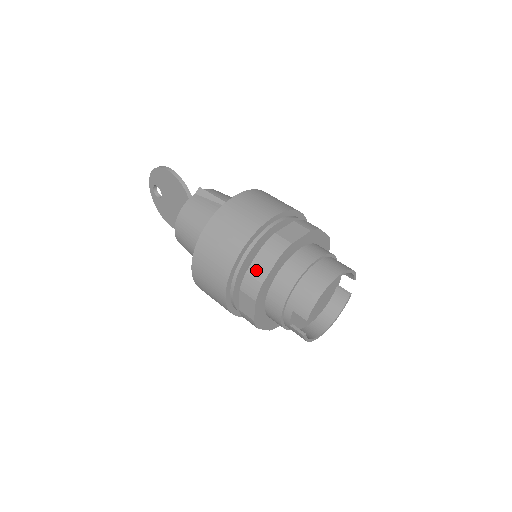
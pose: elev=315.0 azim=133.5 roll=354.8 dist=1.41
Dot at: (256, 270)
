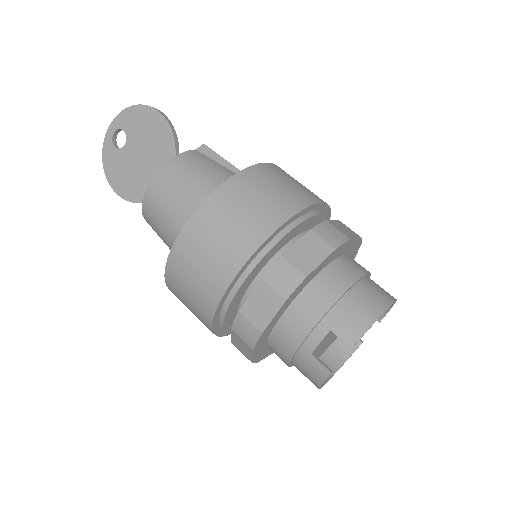
Dot at: (299, 256)
